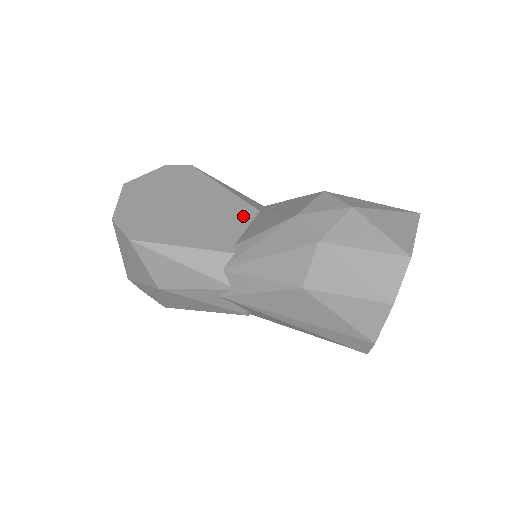
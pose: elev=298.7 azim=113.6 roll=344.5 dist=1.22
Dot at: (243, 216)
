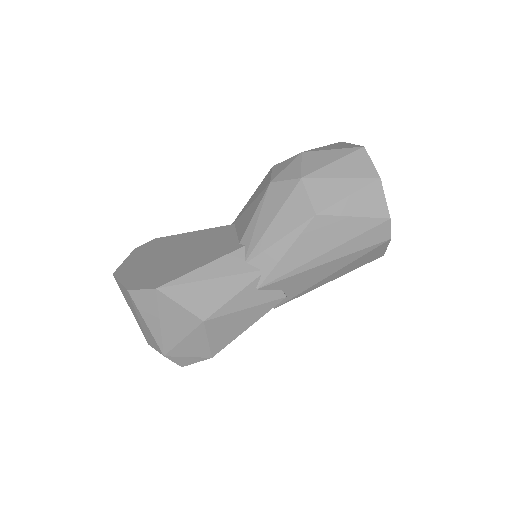
Dot at: (226, 232)
